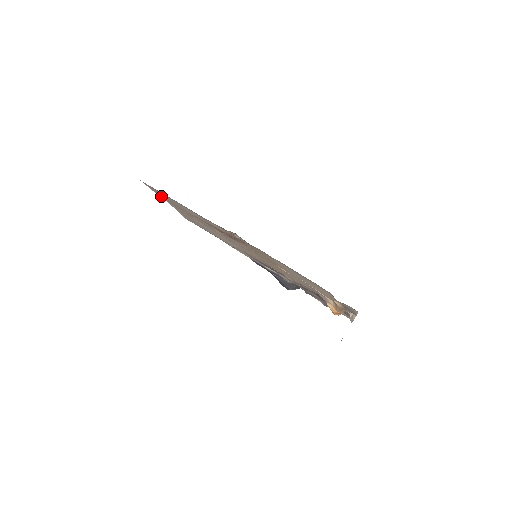
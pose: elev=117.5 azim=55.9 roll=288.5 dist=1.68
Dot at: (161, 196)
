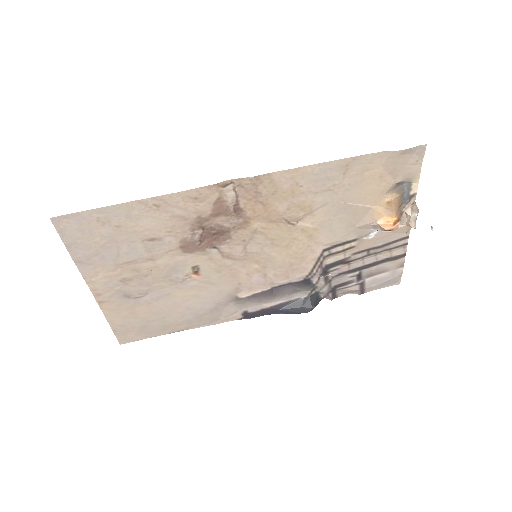
Dot at: (85, 256)
